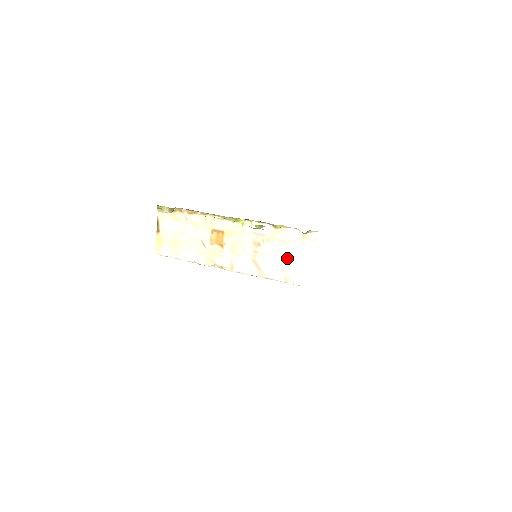
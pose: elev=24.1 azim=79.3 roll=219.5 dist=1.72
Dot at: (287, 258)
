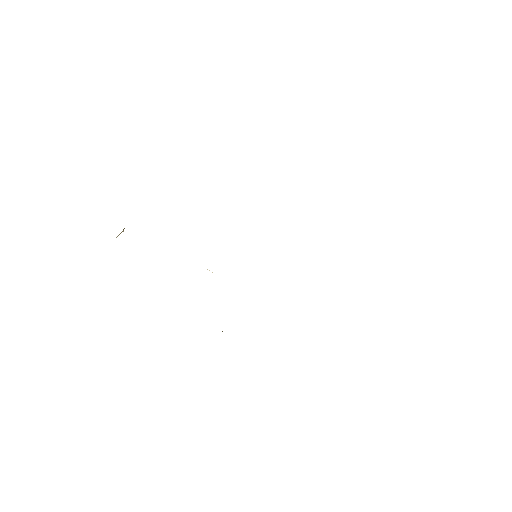
Dot at: occluded
